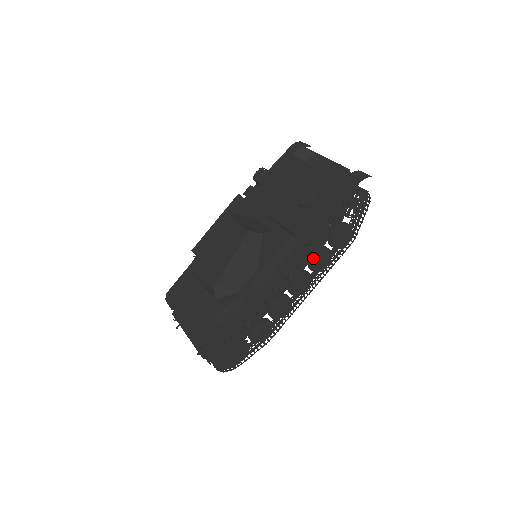
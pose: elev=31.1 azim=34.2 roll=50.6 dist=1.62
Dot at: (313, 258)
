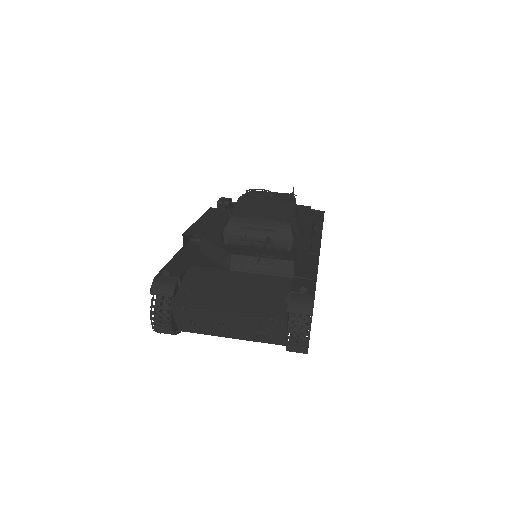
Dot at: occluded
